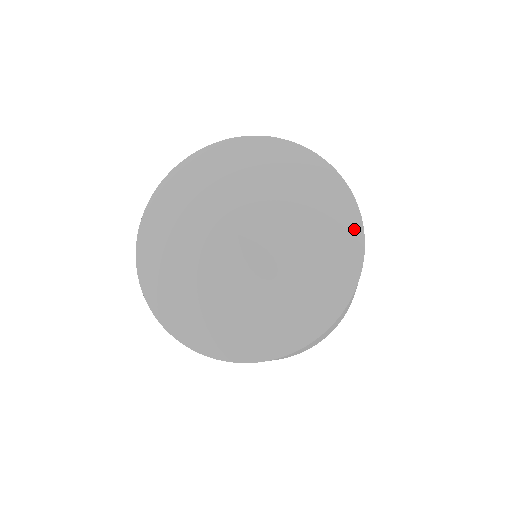
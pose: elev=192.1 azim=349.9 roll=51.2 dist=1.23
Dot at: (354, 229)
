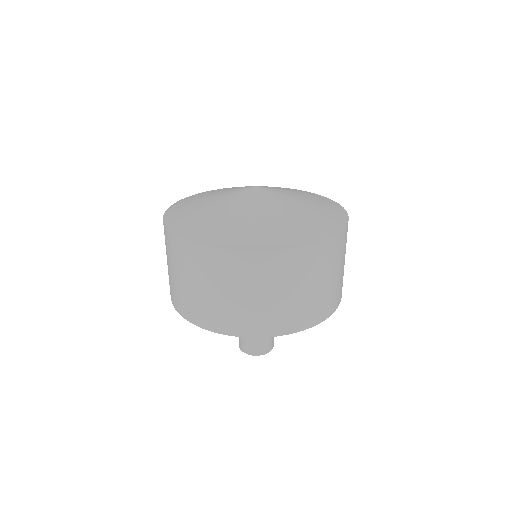
Dot at: (341, 218)
